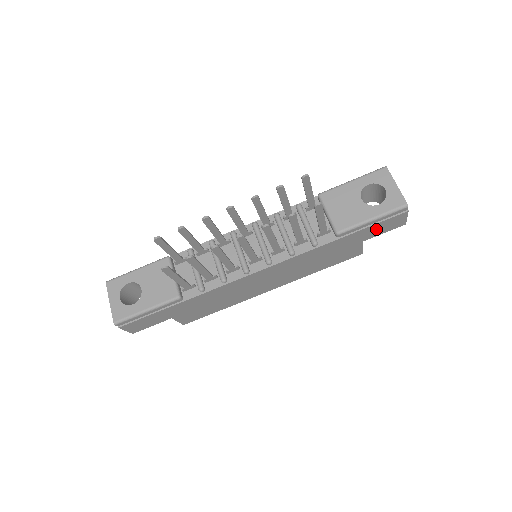
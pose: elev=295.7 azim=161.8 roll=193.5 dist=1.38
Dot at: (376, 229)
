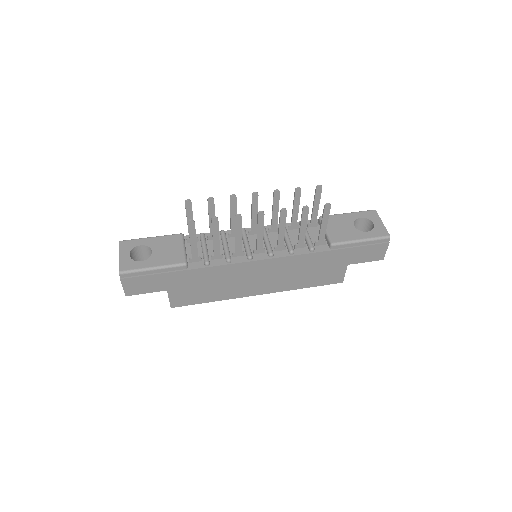
Dot at: (361, 253)
